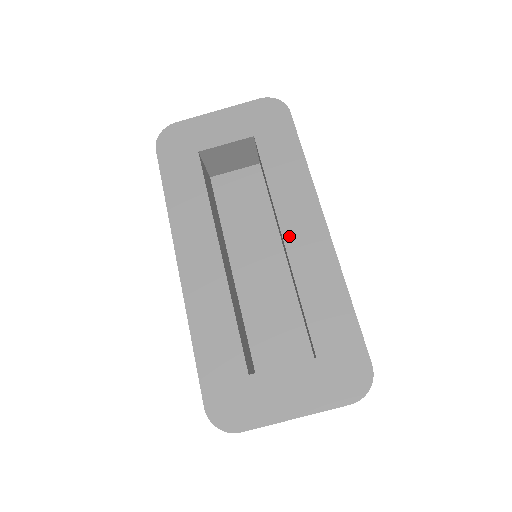
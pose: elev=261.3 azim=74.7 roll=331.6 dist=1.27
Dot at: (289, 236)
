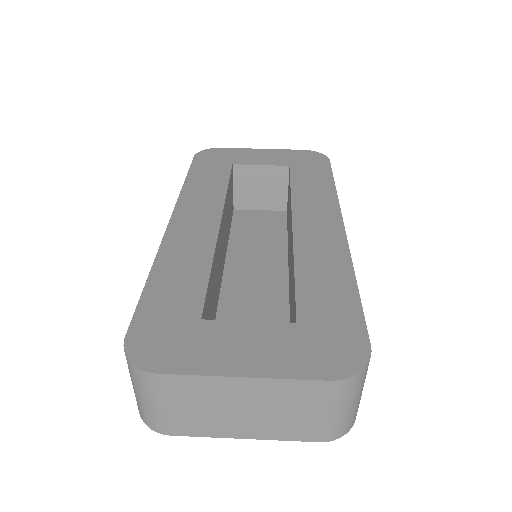
Dot at: (300, 226)
